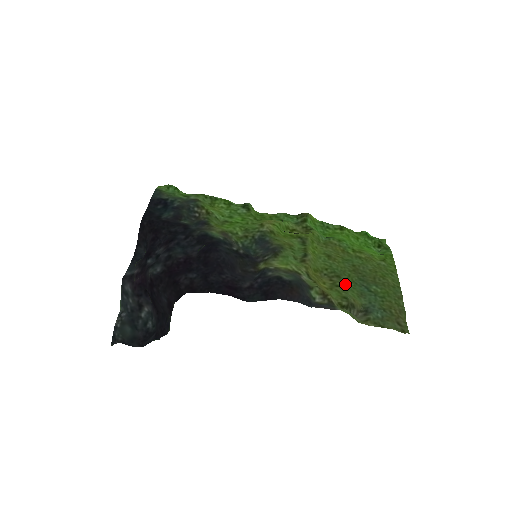
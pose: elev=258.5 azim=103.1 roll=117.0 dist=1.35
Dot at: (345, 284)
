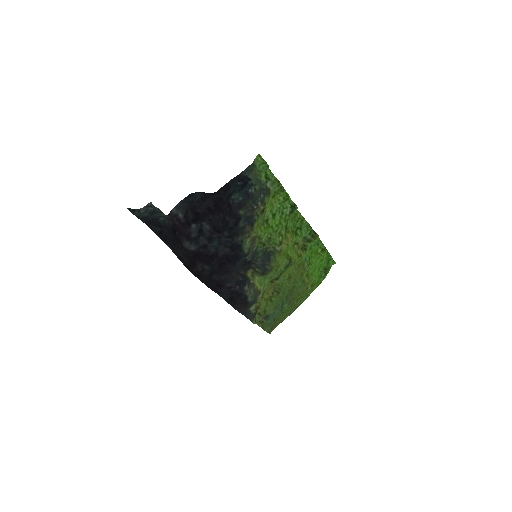
Dot at: (276, 300)
